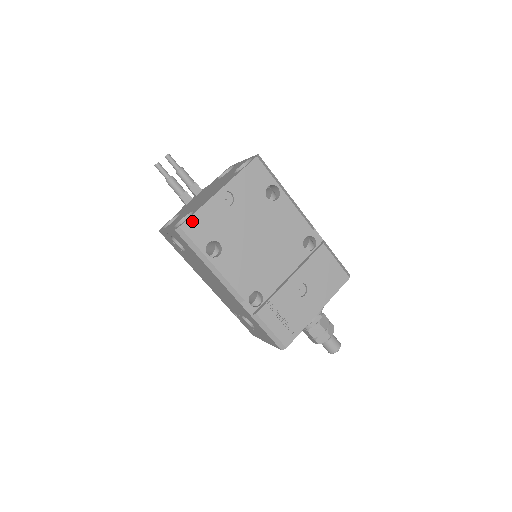
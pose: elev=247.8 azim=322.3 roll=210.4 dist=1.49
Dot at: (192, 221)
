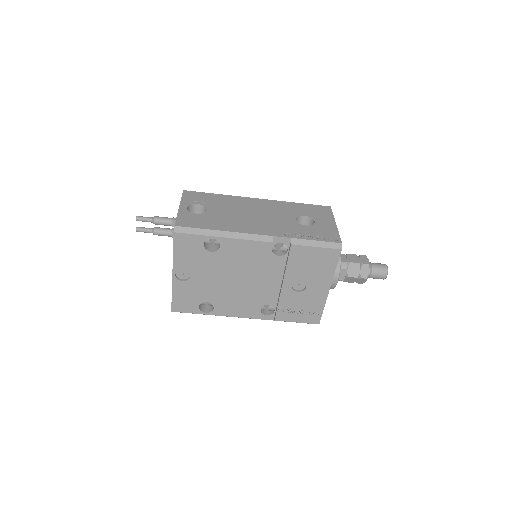
Dot at: (175, 303)
